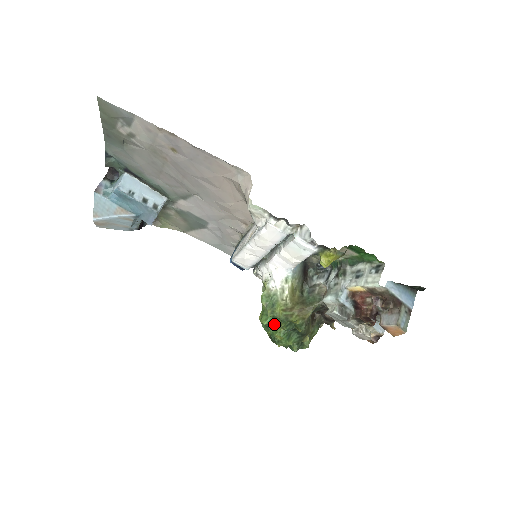
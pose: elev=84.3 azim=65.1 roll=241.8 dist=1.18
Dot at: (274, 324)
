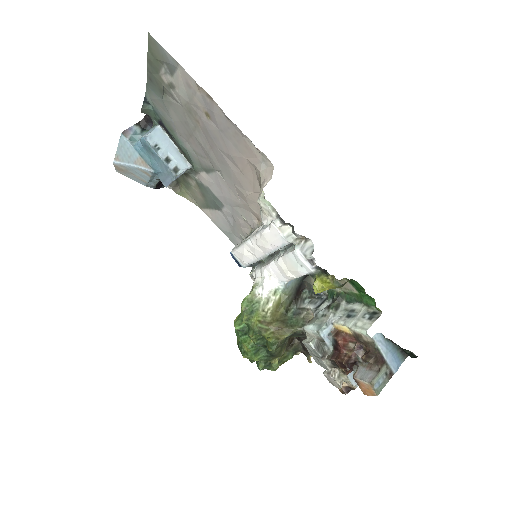
Dot at: (246, 332)
